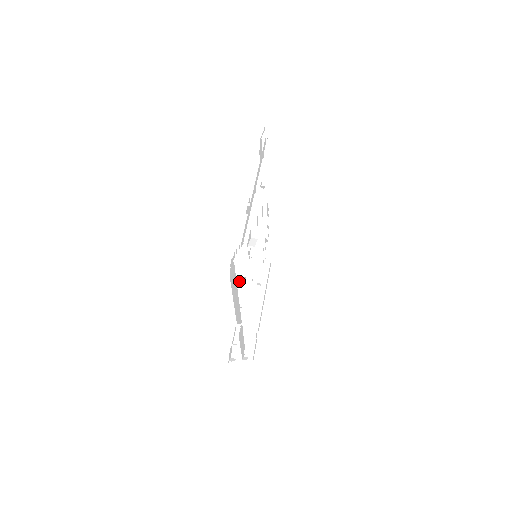
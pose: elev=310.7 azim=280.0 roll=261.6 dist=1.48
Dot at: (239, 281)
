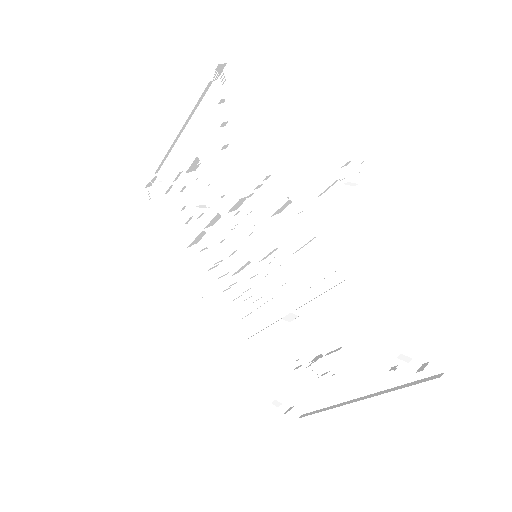
Dot at: (257, 146)
